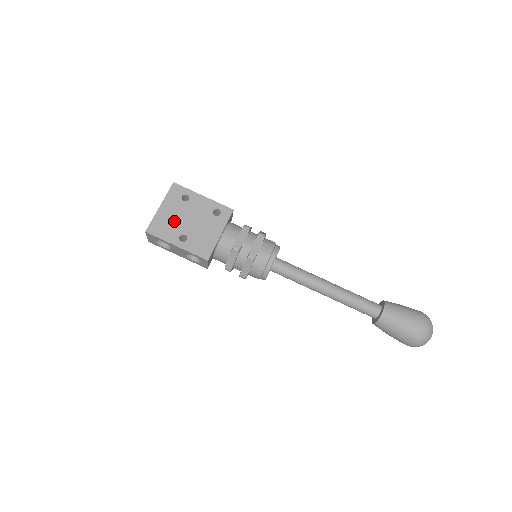
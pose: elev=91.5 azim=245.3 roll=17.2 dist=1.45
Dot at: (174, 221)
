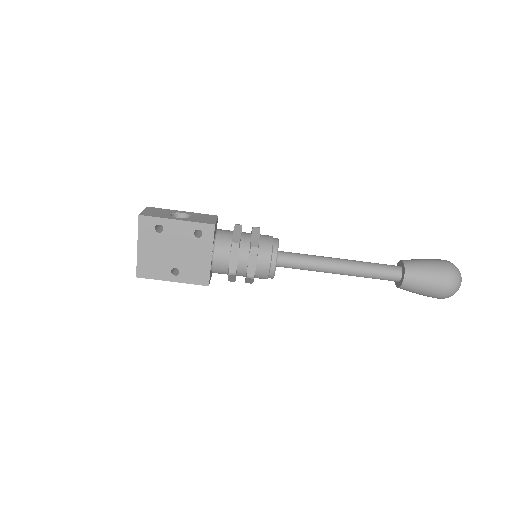
Dot at: (159, 258)
